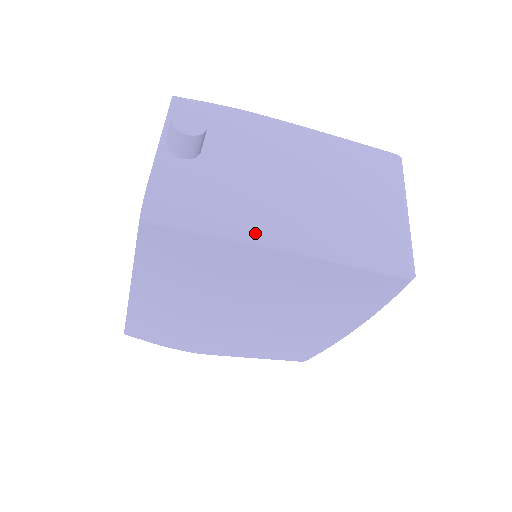
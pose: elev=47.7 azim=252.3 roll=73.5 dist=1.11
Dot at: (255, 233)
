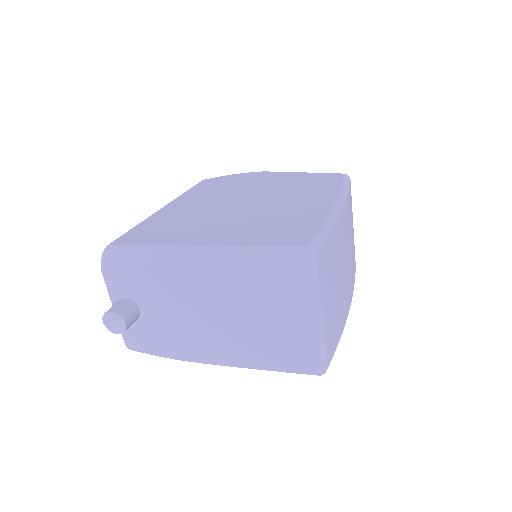
Dot at: (196, 362)
